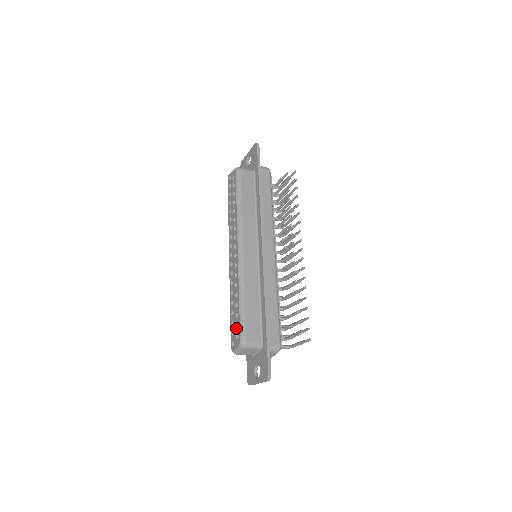
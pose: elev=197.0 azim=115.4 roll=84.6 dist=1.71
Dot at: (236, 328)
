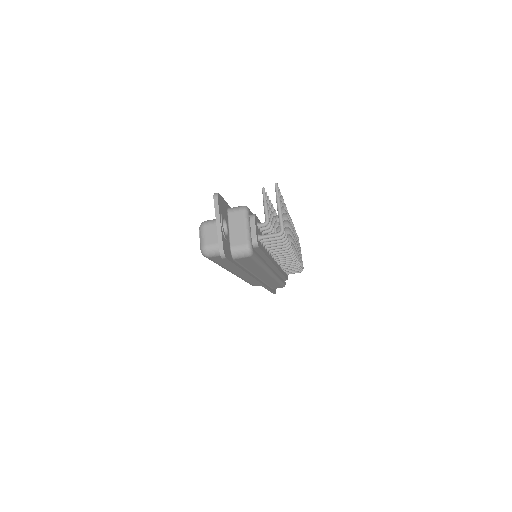
Dot at: occluded
